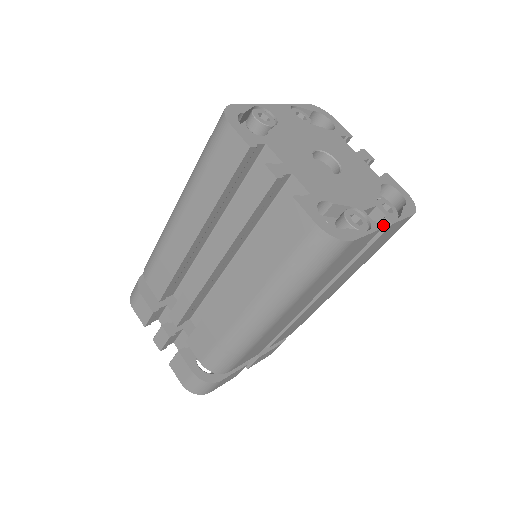
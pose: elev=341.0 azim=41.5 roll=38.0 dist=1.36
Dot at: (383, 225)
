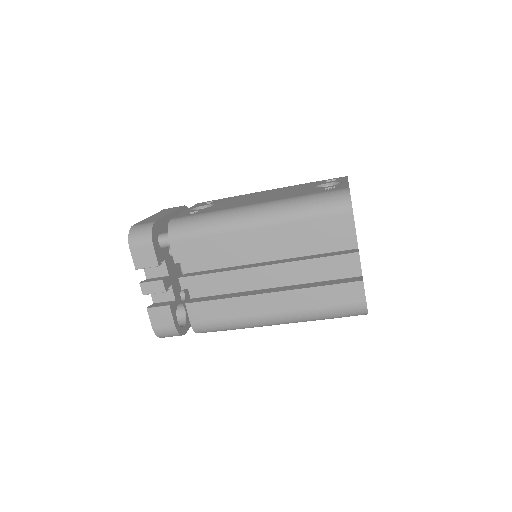
Dot at: occluded
